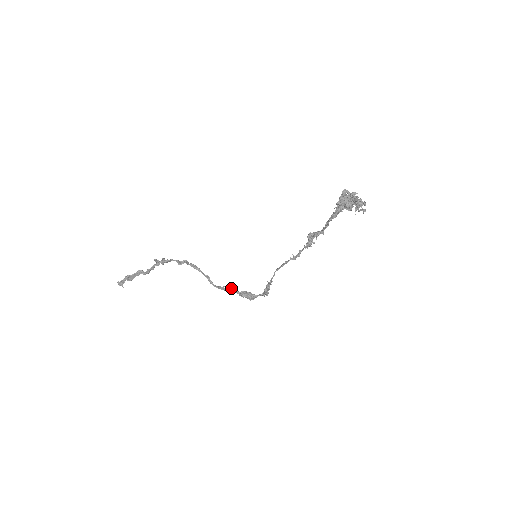
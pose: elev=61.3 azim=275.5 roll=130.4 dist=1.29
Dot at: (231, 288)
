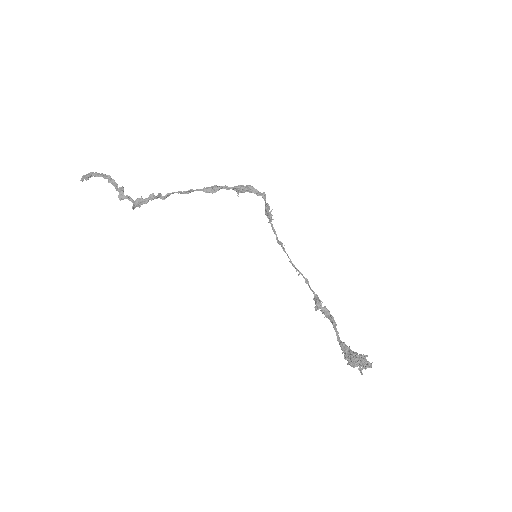
Dot at: (221, 187)
